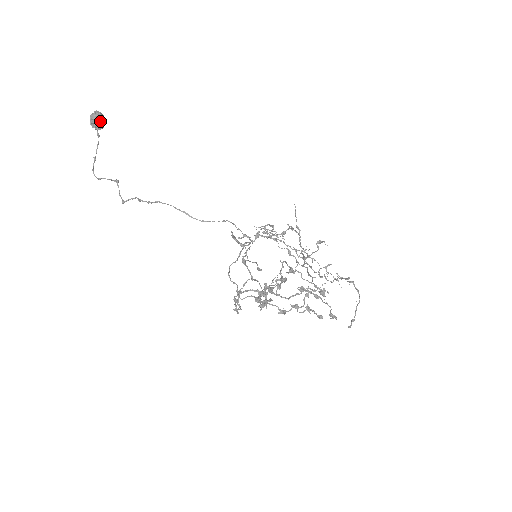
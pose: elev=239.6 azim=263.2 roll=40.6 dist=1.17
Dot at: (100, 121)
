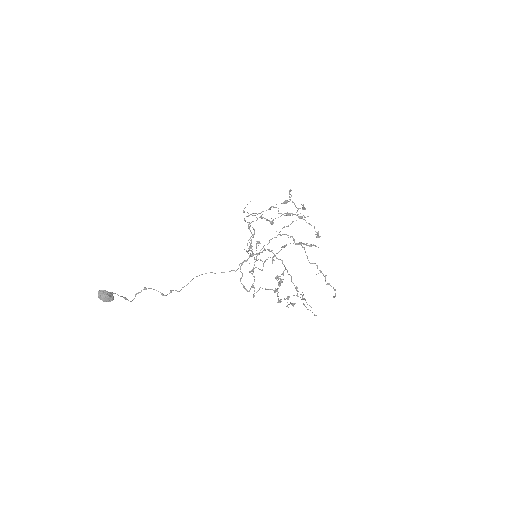
Dot at: occluded
